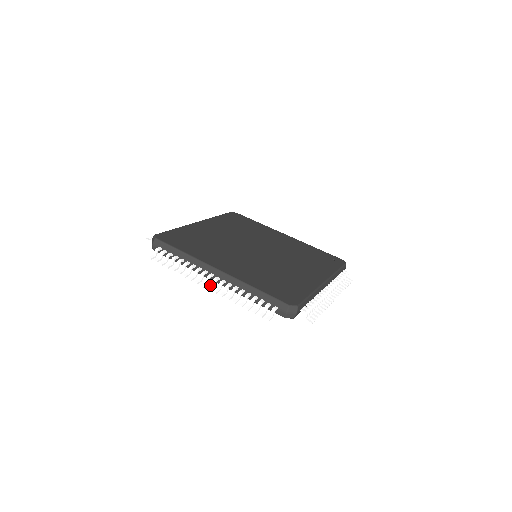
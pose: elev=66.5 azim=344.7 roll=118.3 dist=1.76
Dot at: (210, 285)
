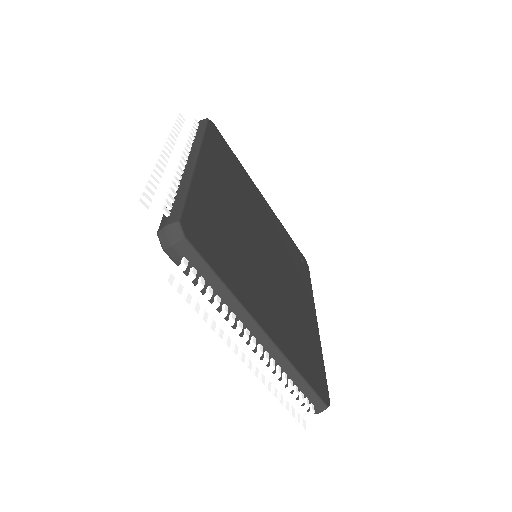
Dot at: (249, 359)
